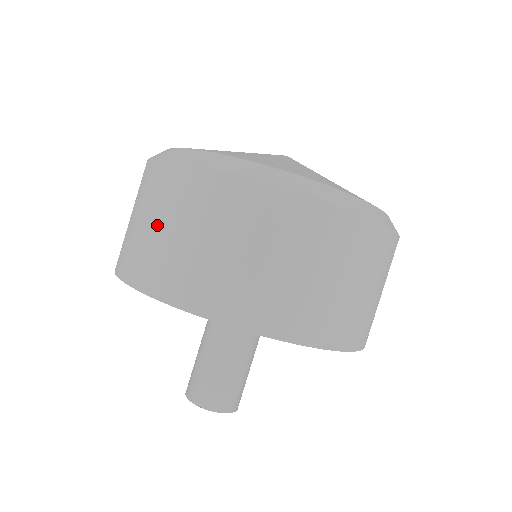
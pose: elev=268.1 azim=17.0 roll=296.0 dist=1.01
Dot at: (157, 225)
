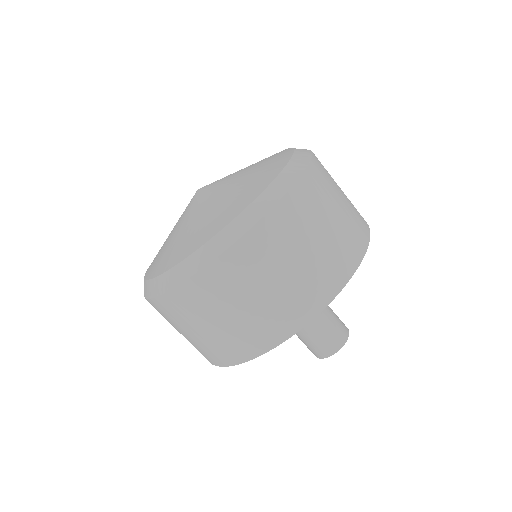
Dot at: (178, 331)
